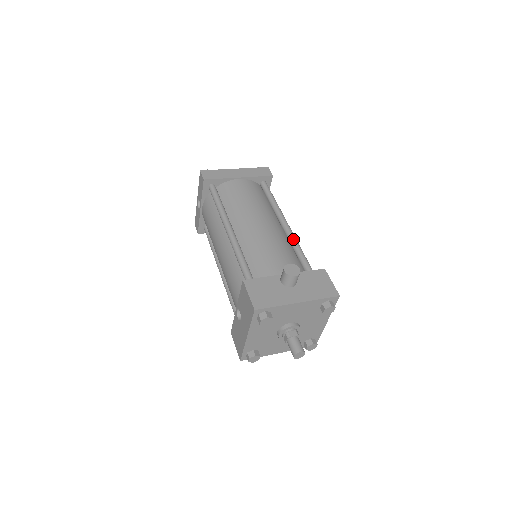
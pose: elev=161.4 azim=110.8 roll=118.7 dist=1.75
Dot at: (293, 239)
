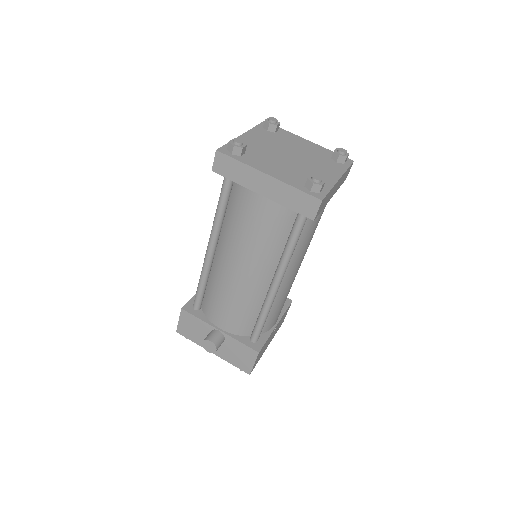
Dot at: (265, 304)
